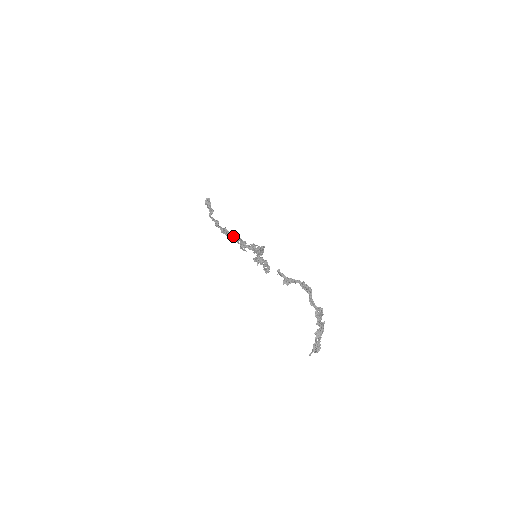
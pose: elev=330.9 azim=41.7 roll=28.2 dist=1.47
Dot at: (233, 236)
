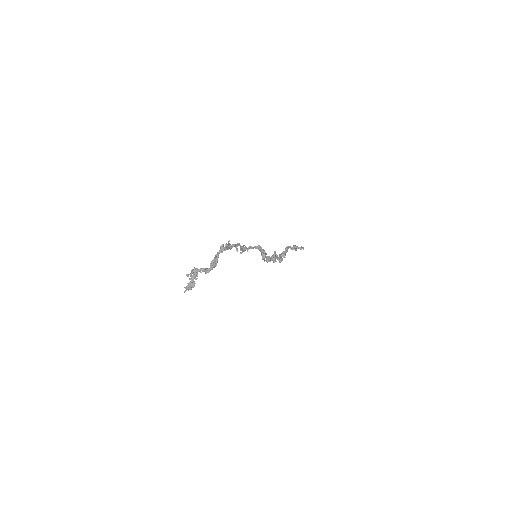
Dot at: (274, 257)
